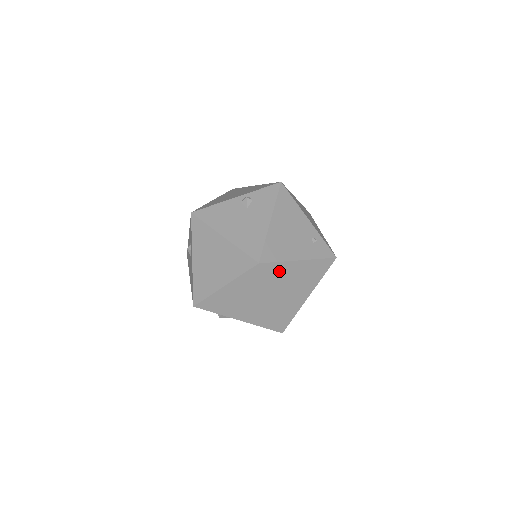
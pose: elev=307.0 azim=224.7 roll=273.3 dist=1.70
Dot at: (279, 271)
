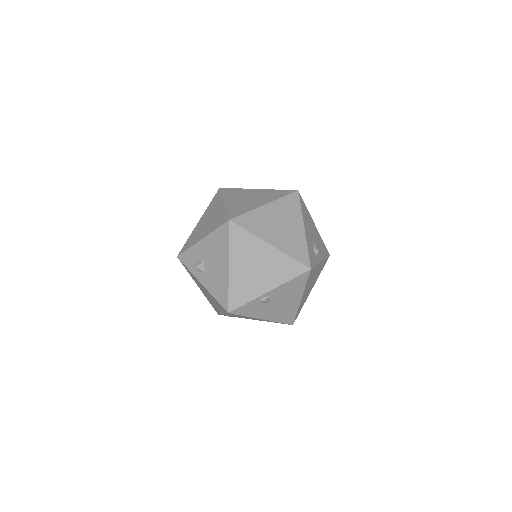
Dot at: (236, 192)
